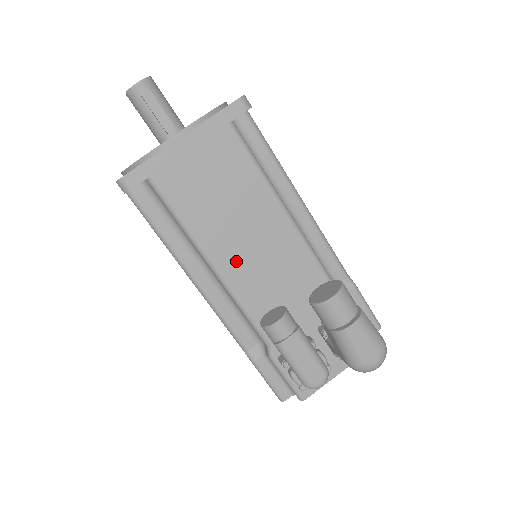
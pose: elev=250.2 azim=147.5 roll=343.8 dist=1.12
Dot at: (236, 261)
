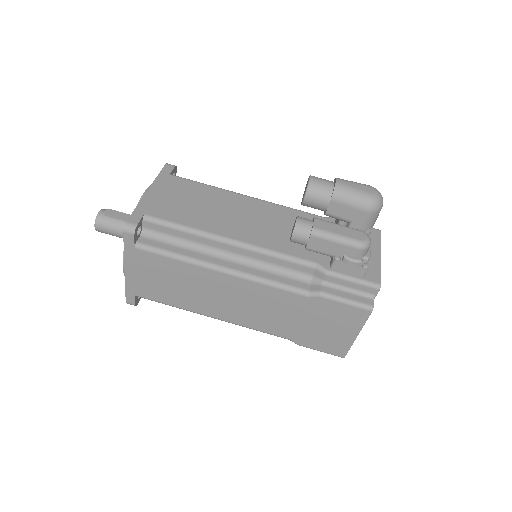
Dot at: (240, 230)
